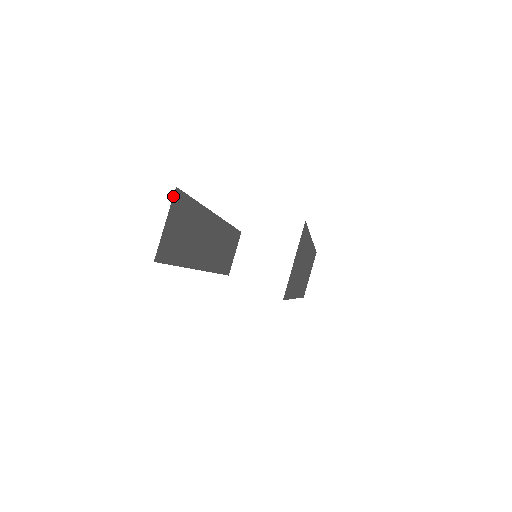
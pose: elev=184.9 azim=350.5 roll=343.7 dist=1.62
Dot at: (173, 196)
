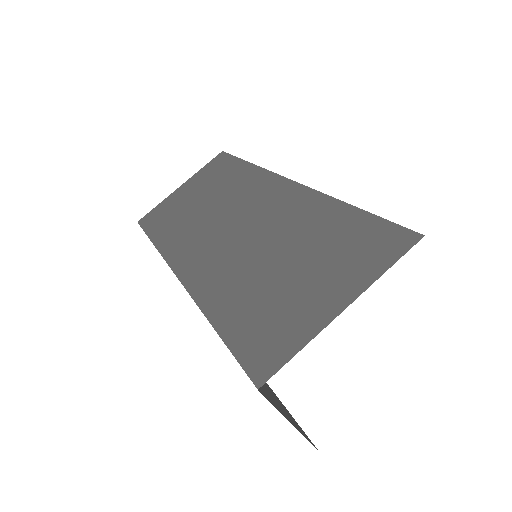
Dot at: occluded
